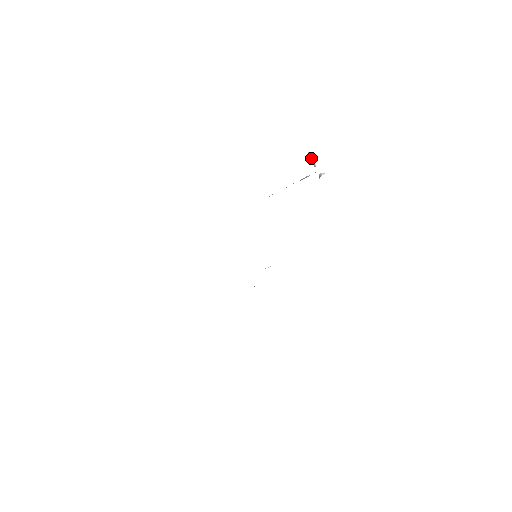
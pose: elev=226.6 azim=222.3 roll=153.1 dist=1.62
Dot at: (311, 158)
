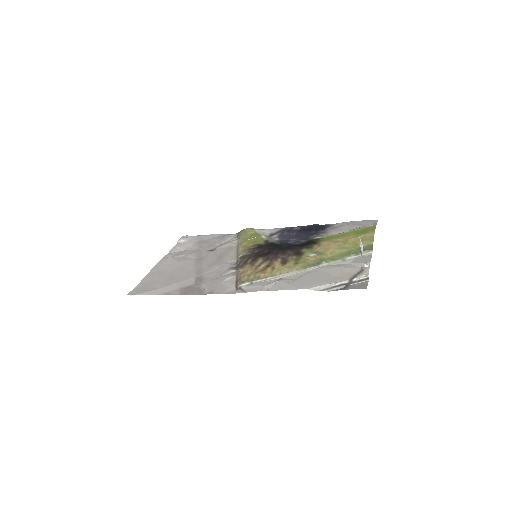
Dot at: (361, 247)
